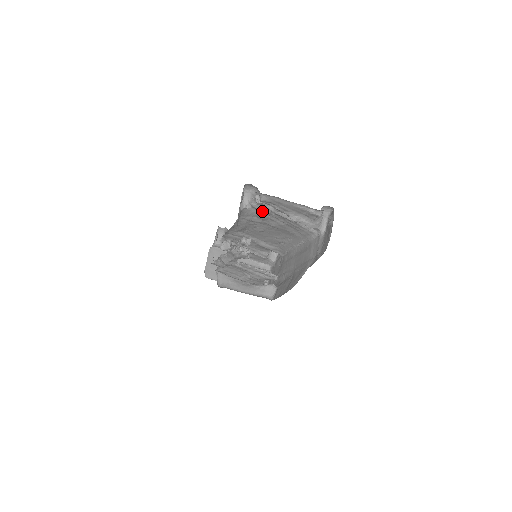
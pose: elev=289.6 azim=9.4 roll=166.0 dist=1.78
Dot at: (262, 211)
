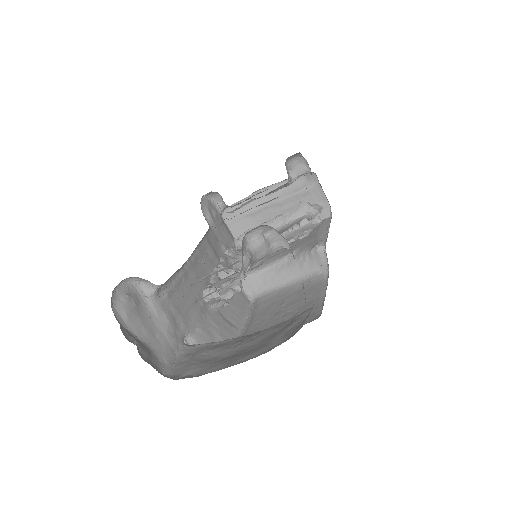
Dot at: occluded
